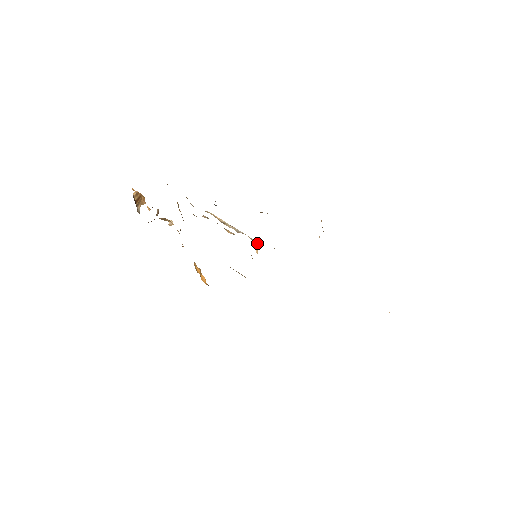
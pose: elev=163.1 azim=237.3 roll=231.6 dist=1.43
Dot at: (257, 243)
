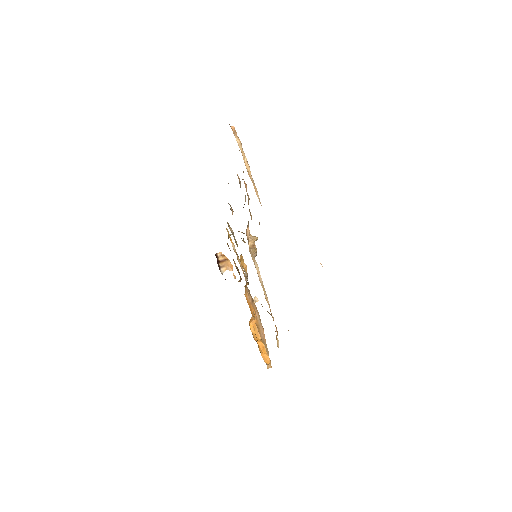
Dot at: (254, 237)
